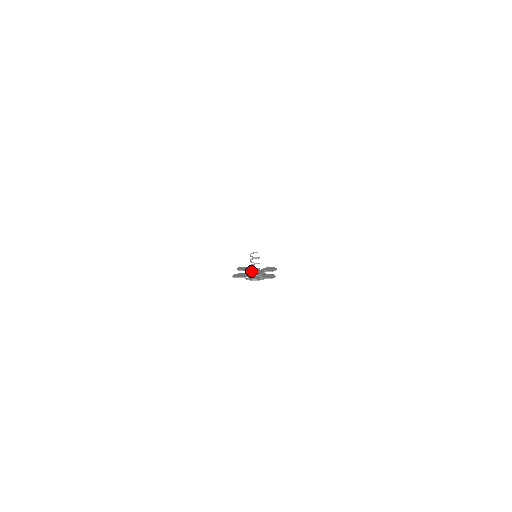
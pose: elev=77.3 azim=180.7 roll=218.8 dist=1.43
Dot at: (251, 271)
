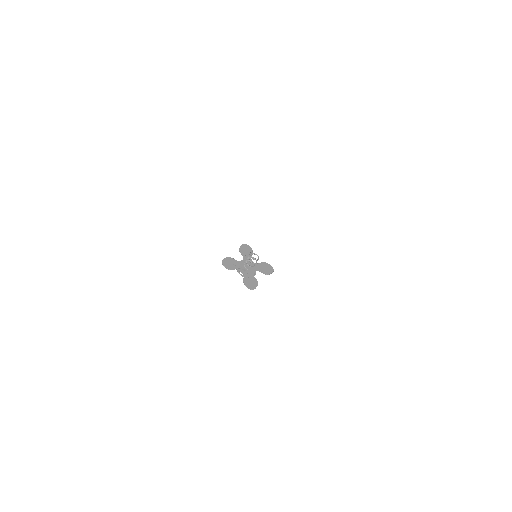
Dot at: (246, 267)
